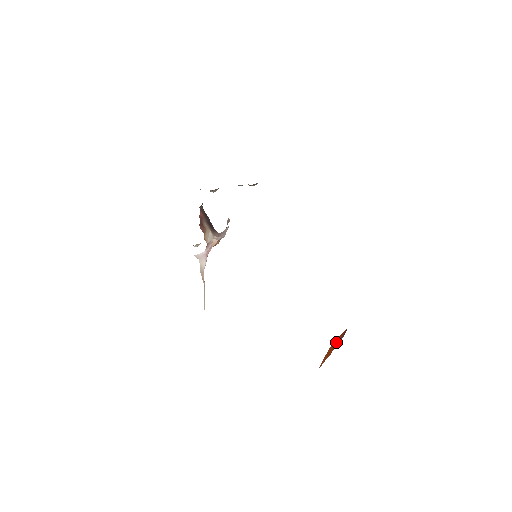
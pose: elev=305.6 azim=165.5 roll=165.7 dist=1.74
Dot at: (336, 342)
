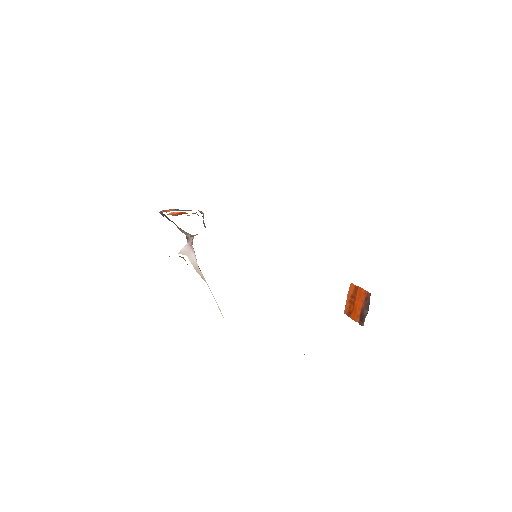
Dot at: (359, 300)
